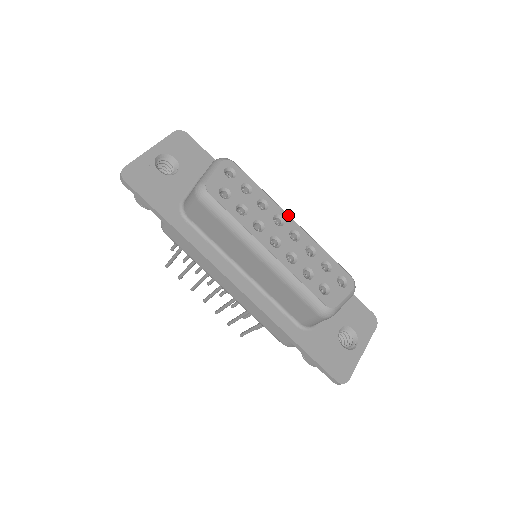
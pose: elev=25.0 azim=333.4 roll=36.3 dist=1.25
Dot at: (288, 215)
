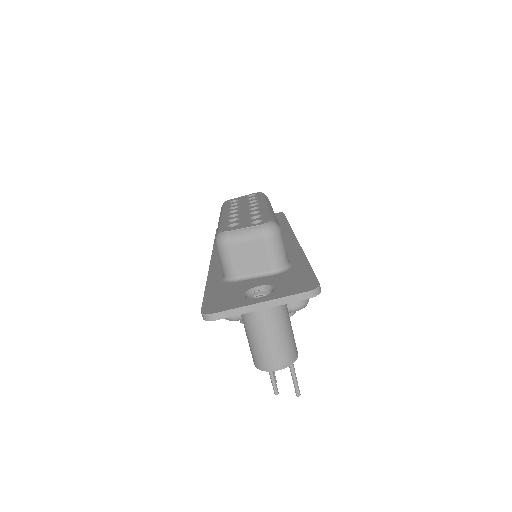
Dot at: (265, 203)
